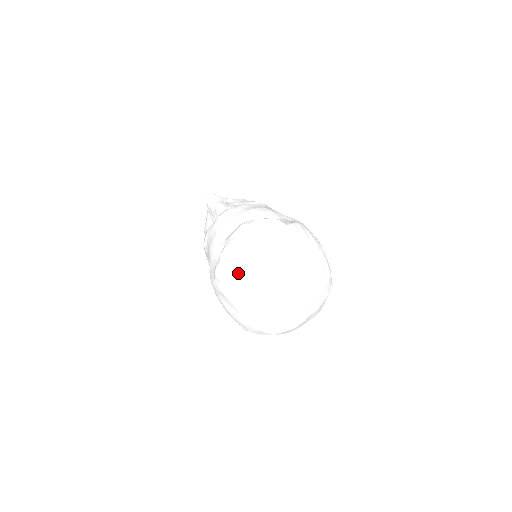
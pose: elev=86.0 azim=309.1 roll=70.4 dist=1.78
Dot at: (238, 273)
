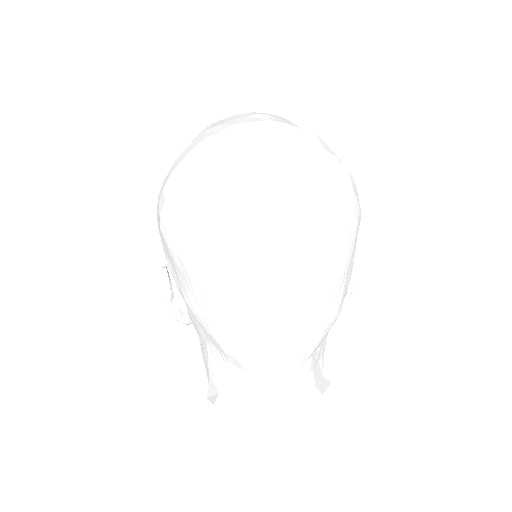
Dot at: occluded
